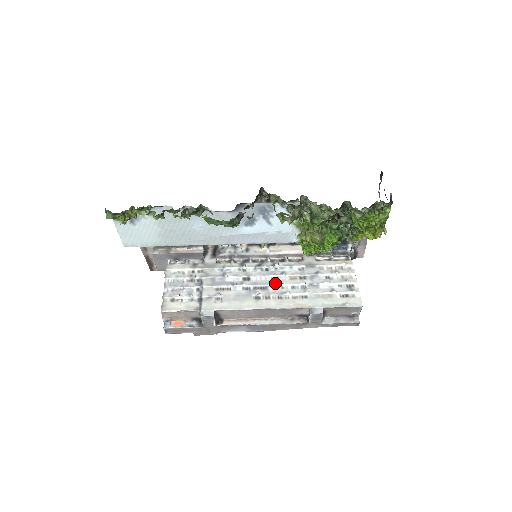
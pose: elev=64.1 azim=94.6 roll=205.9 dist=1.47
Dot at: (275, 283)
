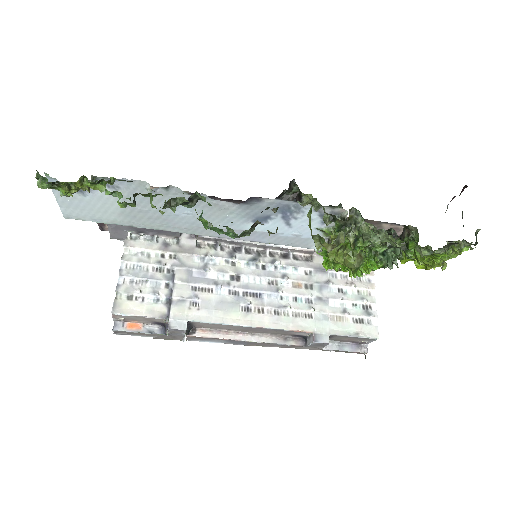
Dot at: (273, 290)
